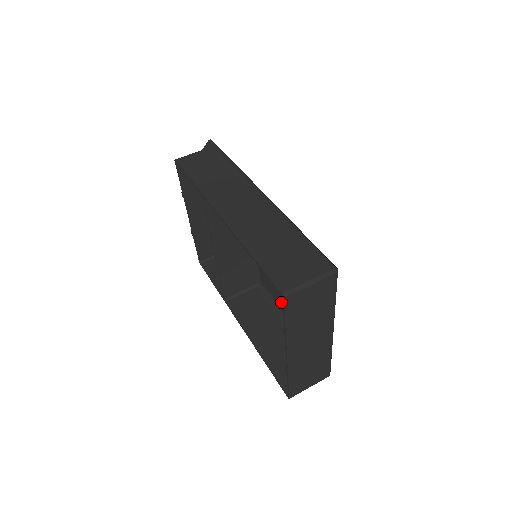
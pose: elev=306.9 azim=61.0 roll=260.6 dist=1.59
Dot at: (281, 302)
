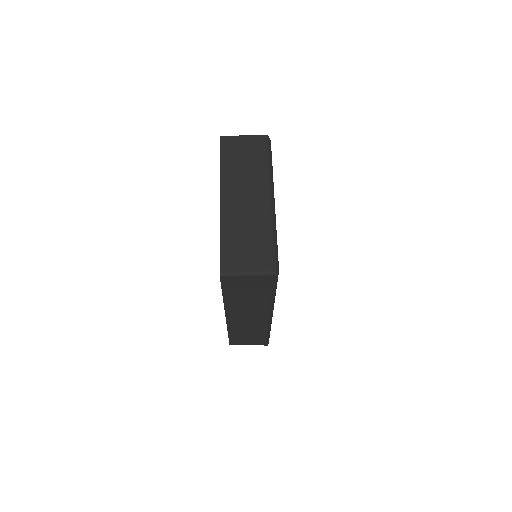
Dot at: occluded
